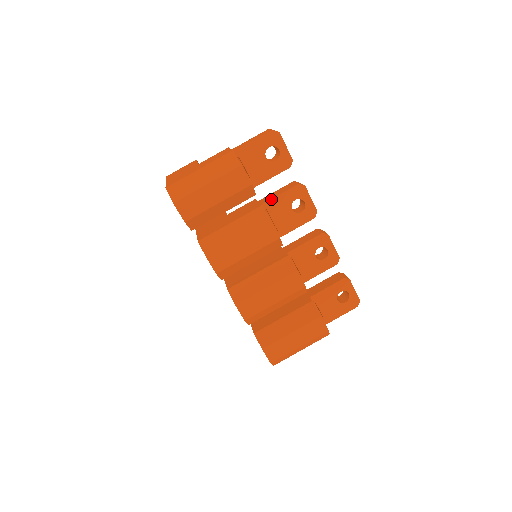
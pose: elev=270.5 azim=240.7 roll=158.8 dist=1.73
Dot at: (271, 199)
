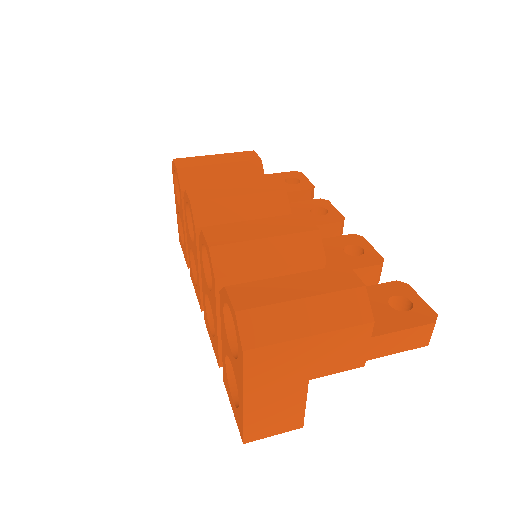
Dot at: occluded
